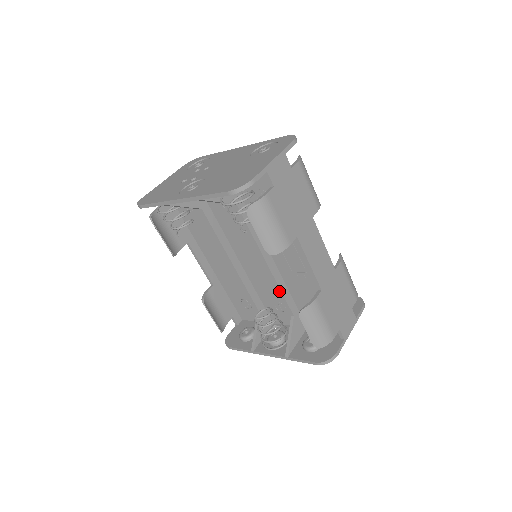
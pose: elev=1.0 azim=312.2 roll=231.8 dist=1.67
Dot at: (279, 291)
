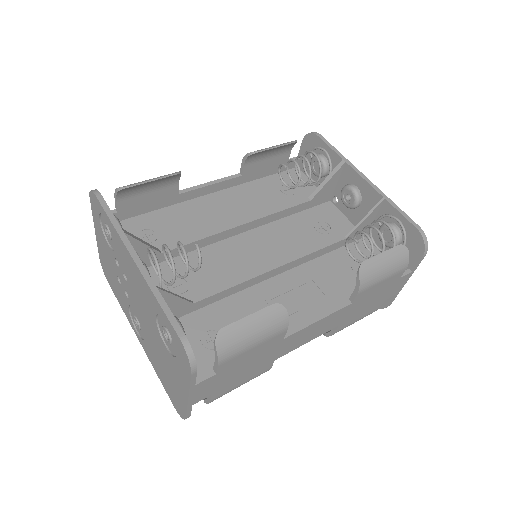
Dot at: occluded
